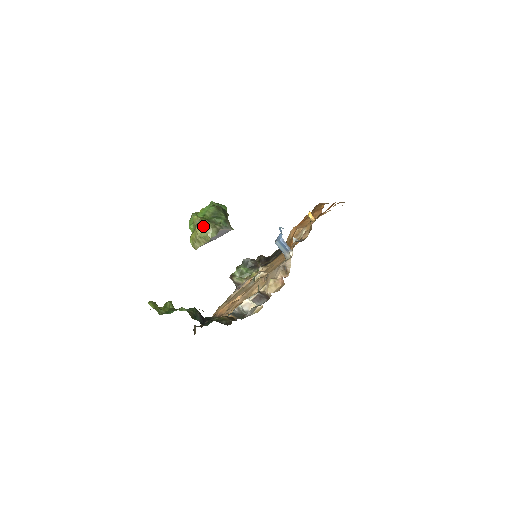
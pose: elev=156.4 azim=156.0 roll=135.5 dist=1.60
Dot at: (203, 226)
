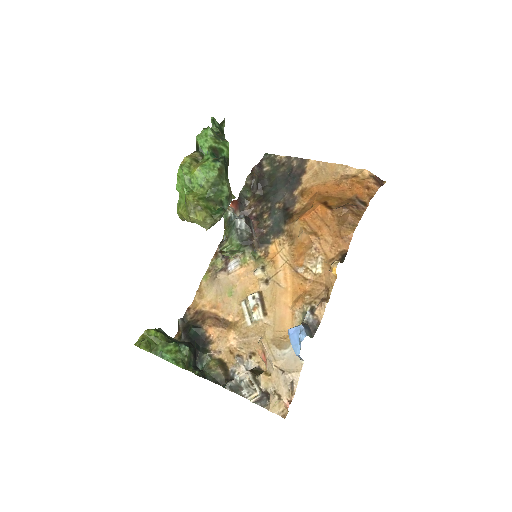
Dot at: (200, 219)
